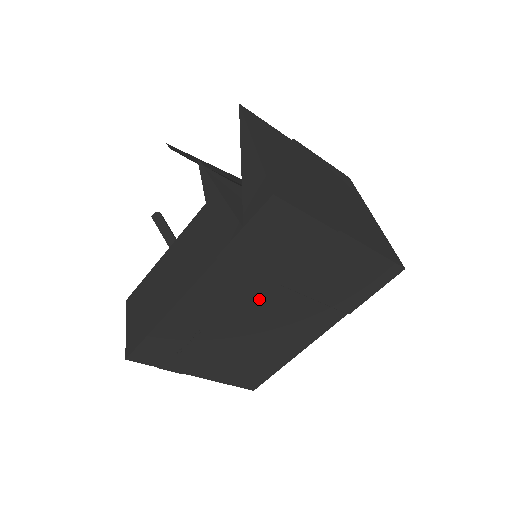
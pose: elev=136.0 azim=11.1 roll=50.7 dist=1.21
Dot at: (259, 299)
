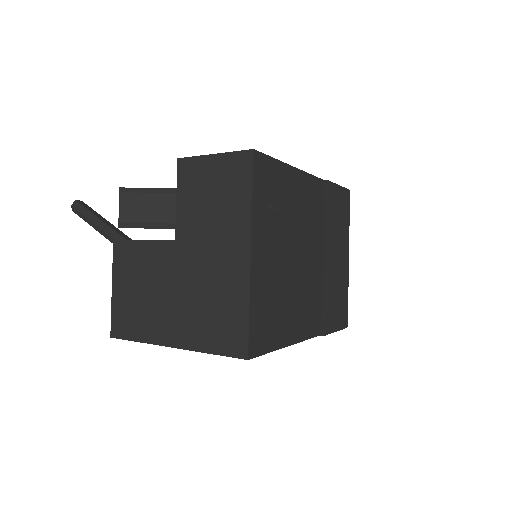
Dot at: (317, 240)
